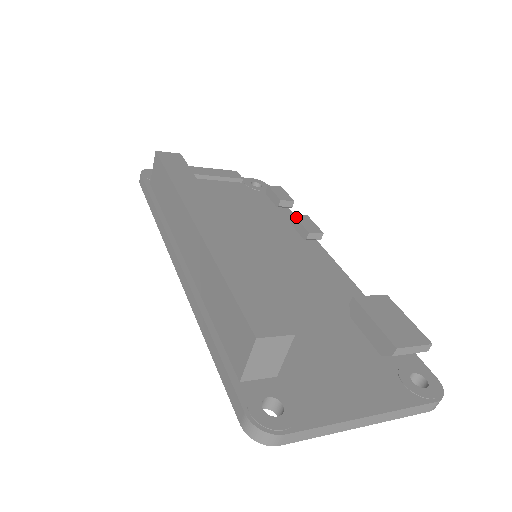
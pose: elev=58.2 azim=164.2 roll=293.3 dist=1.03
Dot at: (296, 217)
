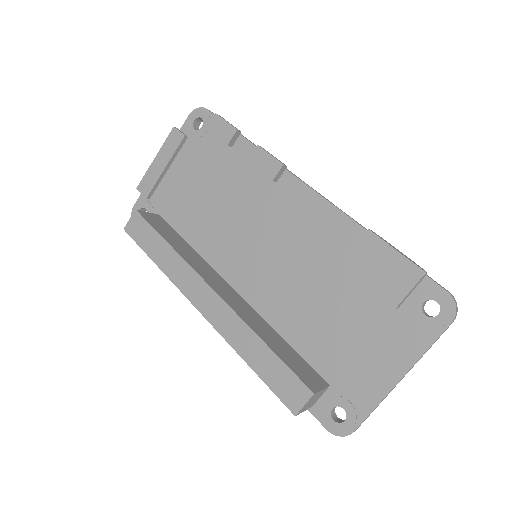
Dot at: (252, 164)
